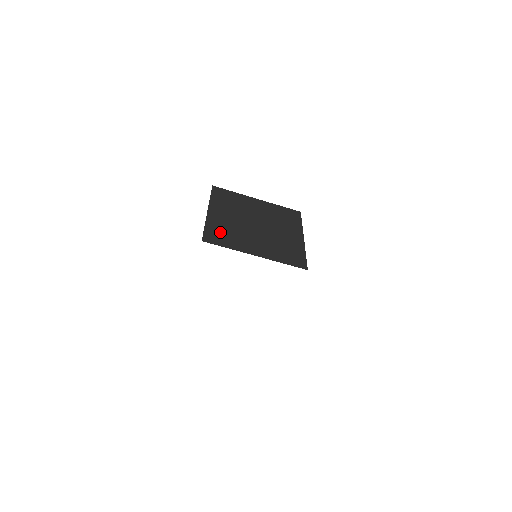
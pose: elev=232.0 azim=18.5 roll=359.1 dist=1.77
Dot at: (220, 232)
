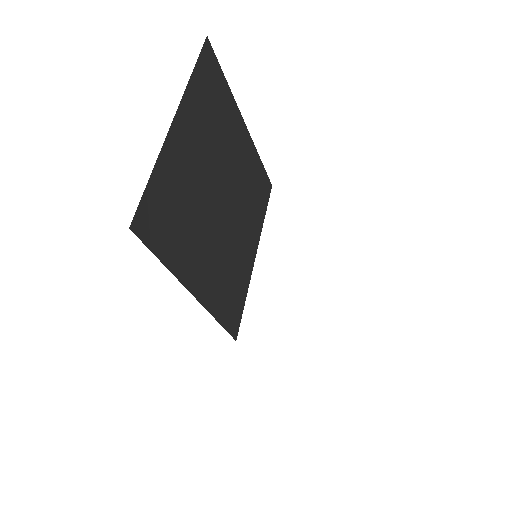
Dot at: (229, 296)
